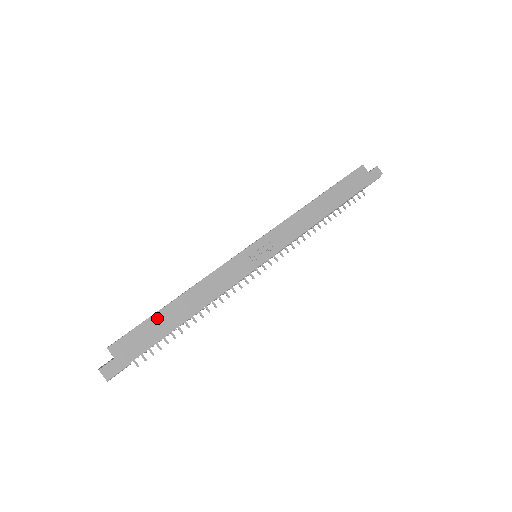
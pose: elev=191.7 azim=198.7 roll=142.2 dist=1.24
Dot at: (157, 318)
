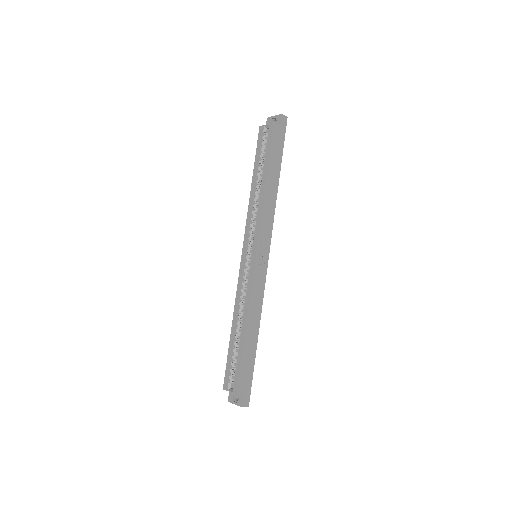
Dot at: (246, 353)
